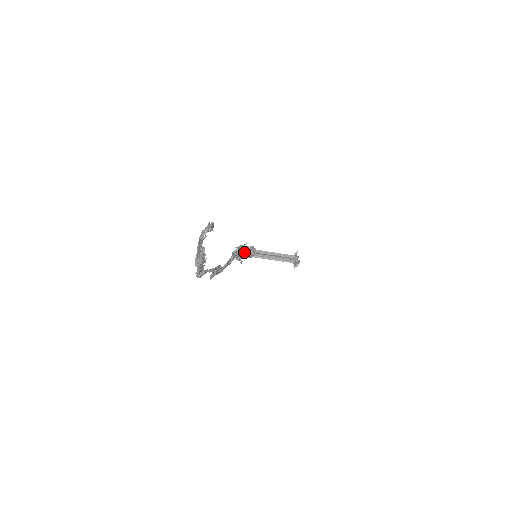
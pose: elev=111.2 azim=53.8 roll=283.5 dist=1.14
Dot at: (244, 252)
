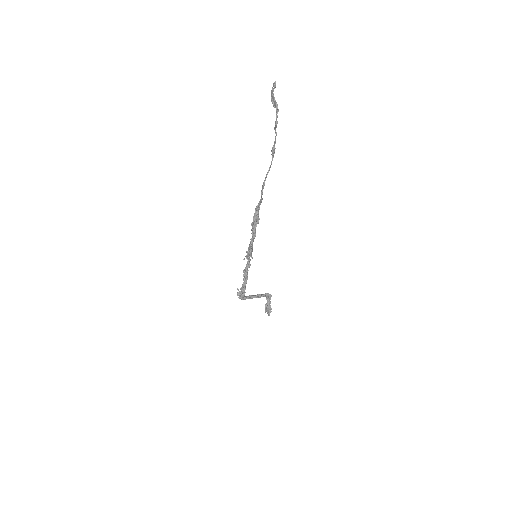
Dot at: (255, 230)
